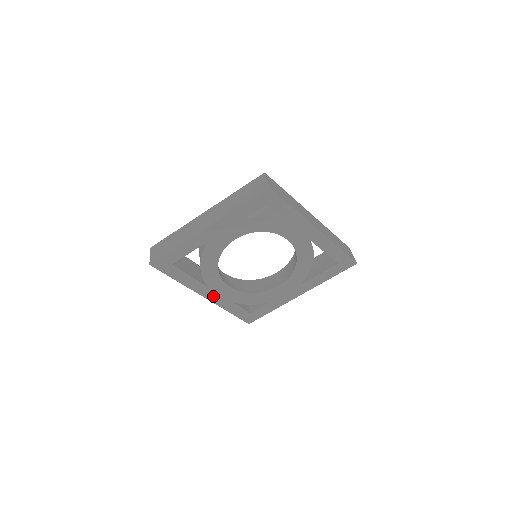
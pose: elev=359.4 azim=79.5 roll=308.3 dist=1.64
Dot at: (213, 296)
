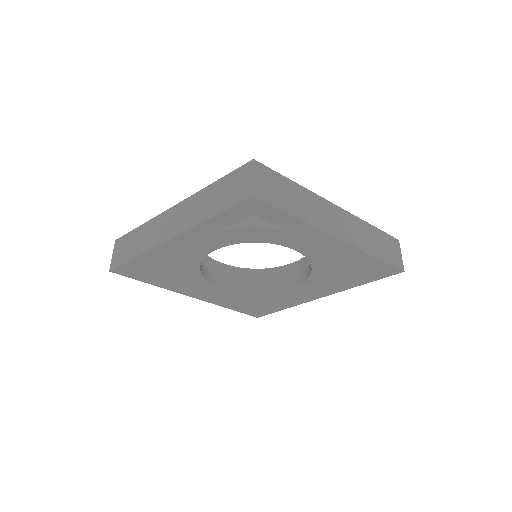
Dot at: (204, 296)
